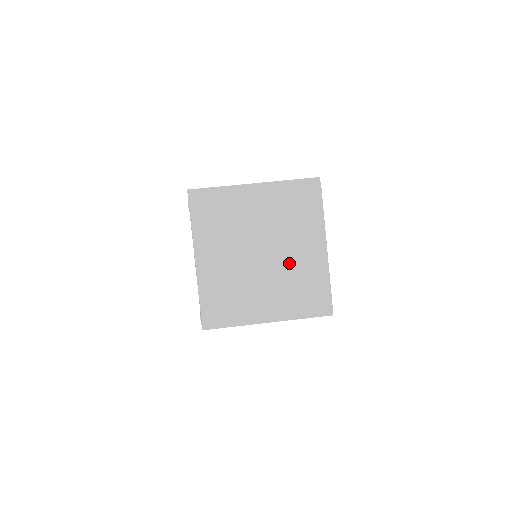
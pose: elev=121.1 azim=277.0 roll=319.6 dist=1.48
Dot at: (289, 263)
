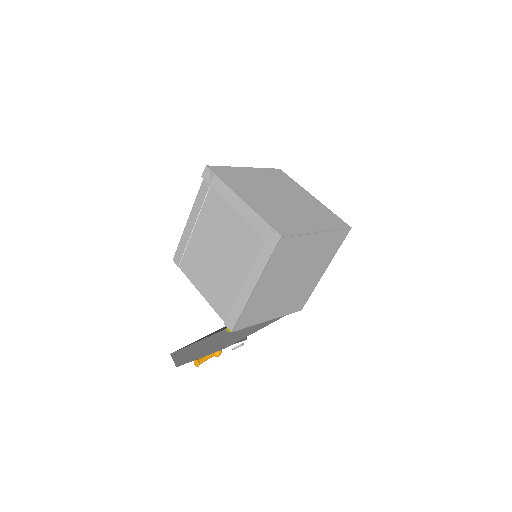
Dot at: (301, 202)
